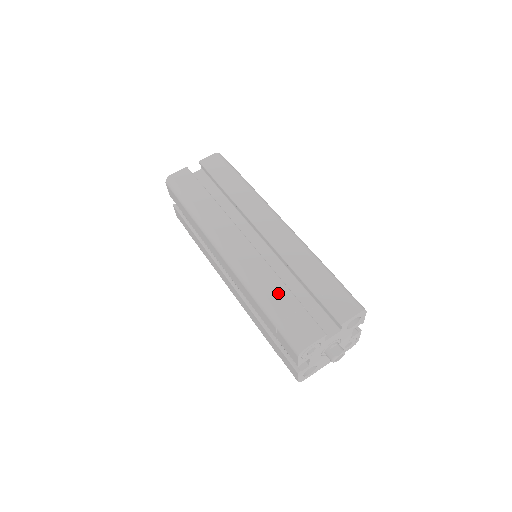
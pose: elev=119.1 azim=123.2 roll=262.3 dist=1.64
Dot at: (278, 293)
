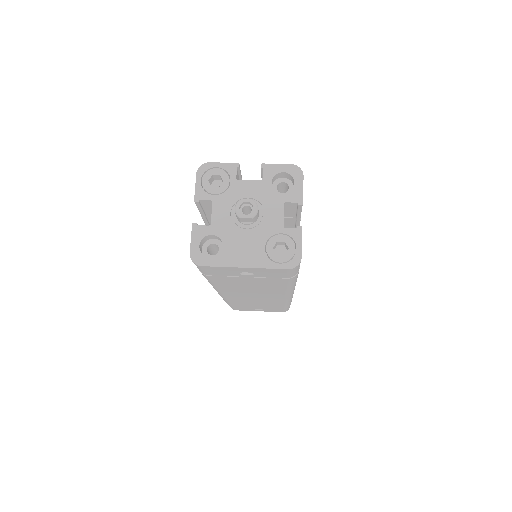
Dot at: occluded
